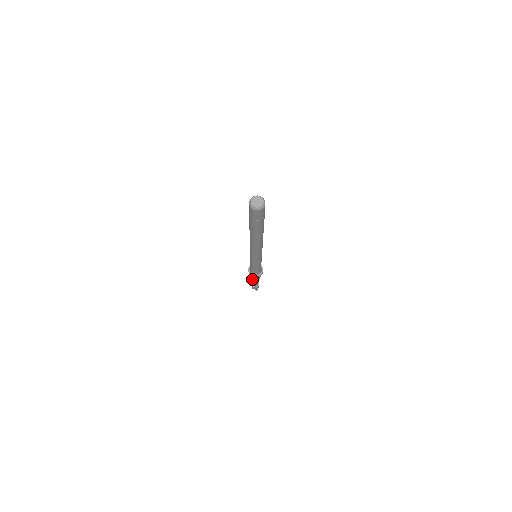
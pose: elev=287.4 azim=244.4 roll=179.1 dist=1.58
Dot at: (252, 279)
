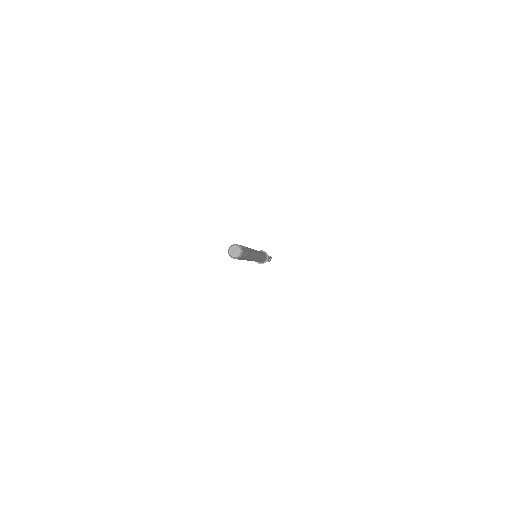
Dot at: occluded
